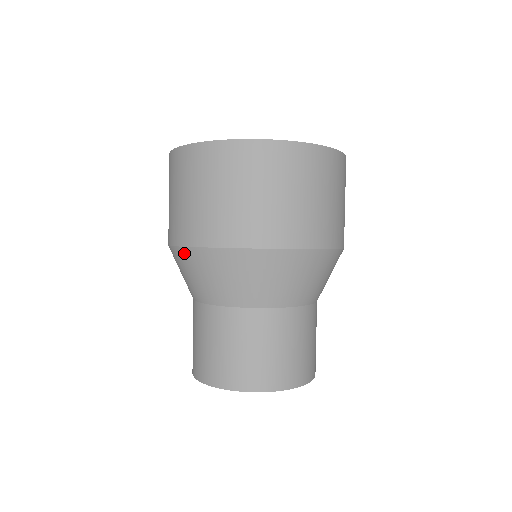
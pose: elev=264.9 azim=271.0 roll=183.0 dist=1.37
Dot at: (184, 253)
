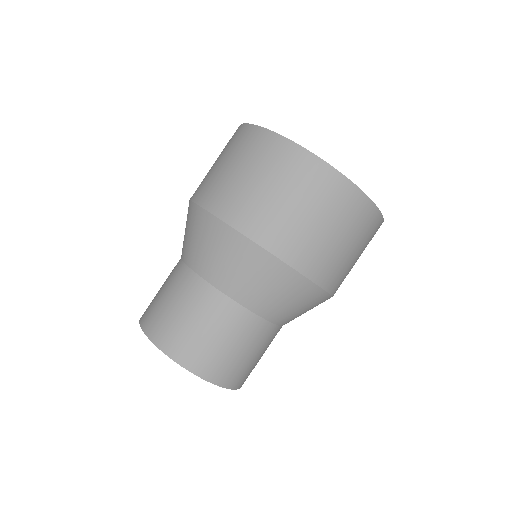
Dot at: (197, 212)
